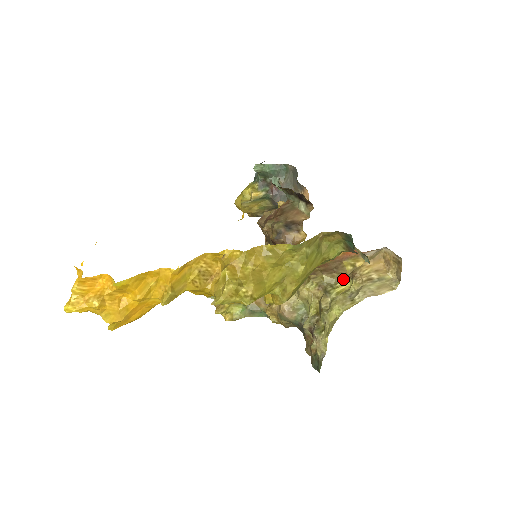
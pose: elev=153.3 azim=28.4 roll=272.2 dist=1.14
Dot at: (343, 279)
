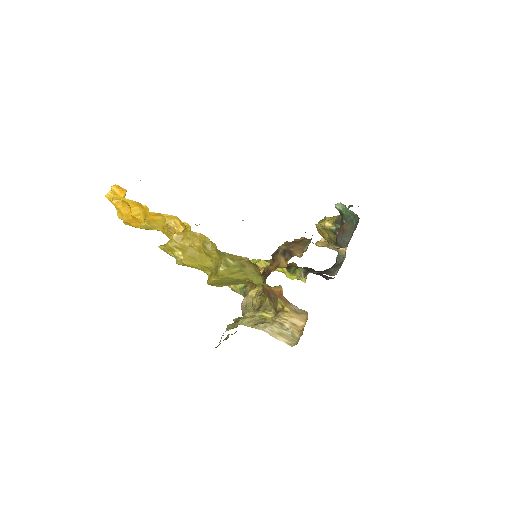
Dot at: (275, 311)
